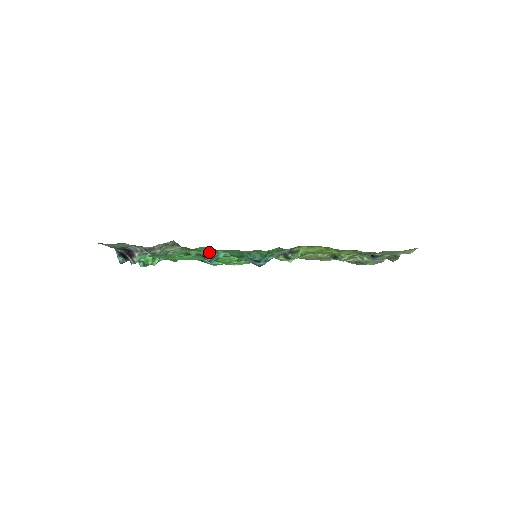
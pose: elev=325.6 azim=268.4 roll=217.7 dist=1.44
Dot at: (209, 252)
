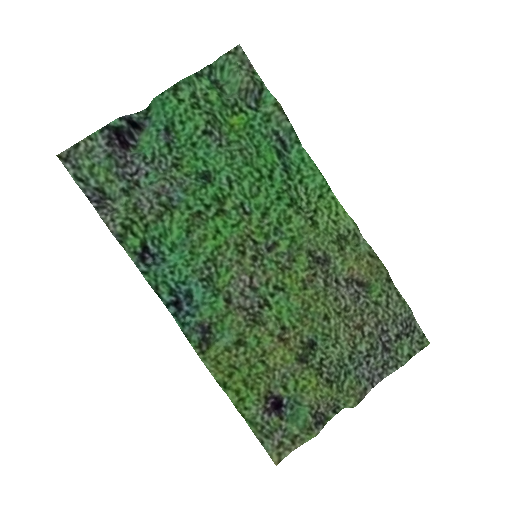
Dot at: (138, 268)
